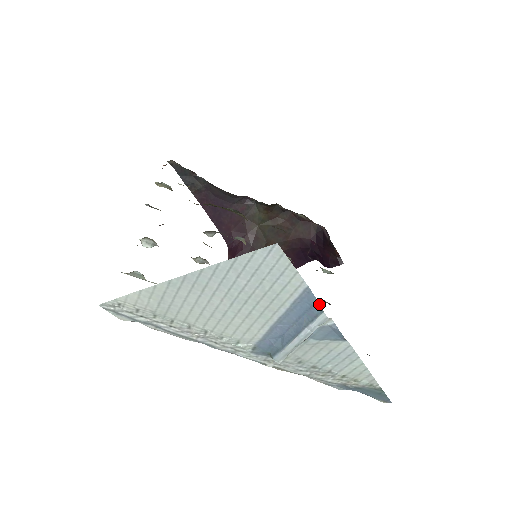
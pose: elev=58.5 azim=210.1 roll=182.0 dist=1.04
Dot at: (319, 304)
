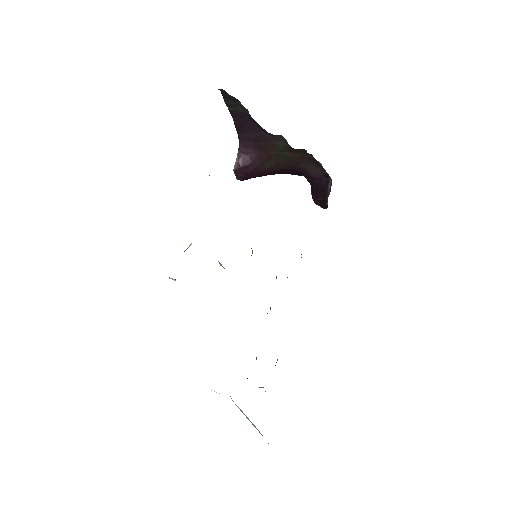
Dot at: occluded
